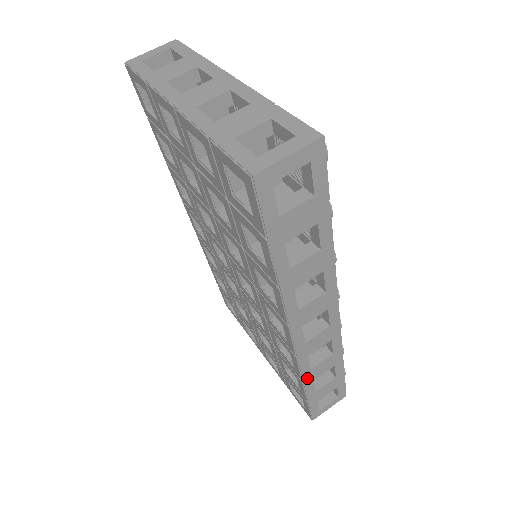
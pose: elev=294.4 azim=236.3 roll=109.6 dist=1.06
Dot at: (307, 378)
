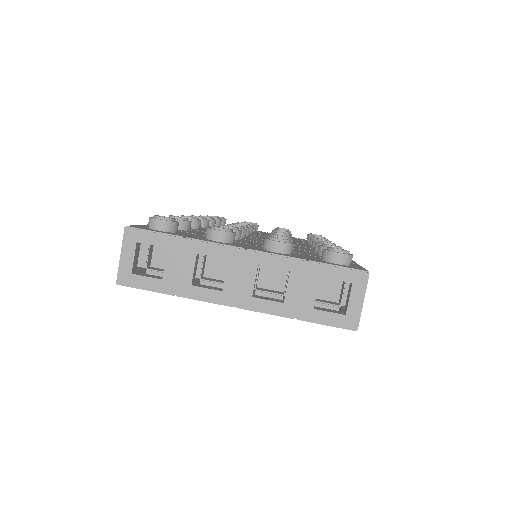
Dot at: occluded
